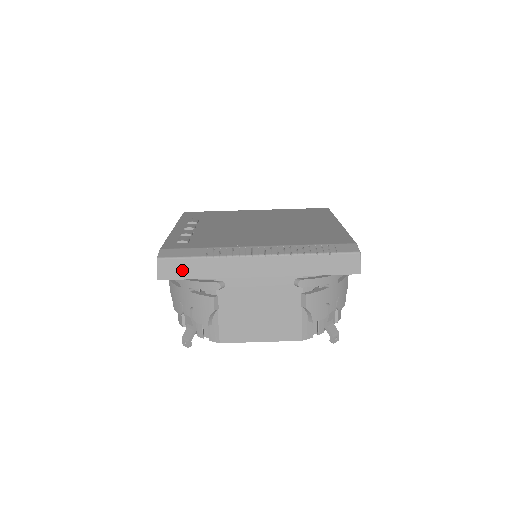
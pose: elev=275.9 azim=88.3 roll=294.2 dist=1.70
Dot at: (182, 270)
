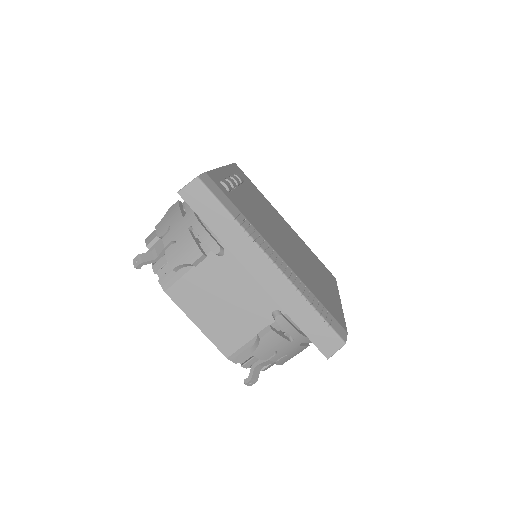
Dot at: (205, 207)
